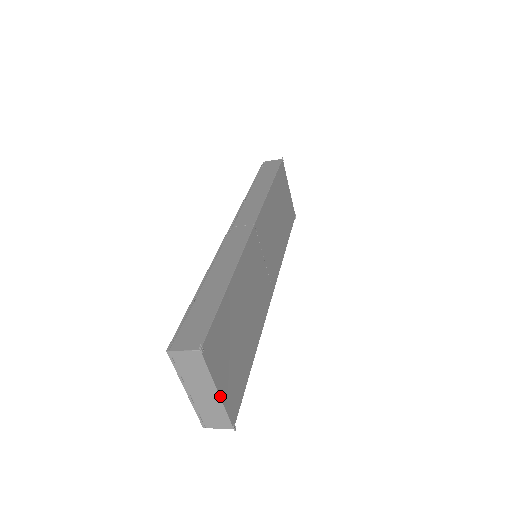
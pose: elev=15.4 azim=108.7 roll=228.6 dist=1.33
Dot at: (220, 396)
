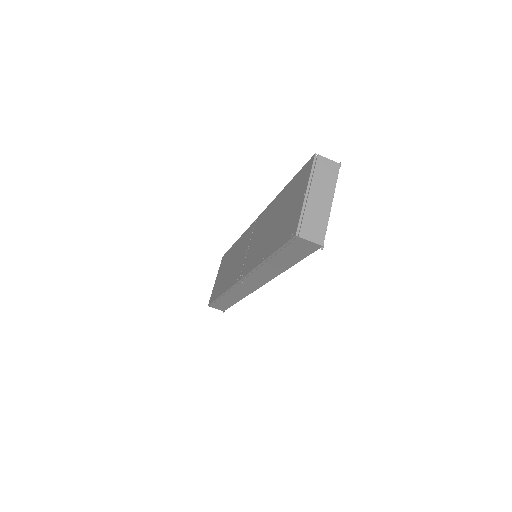
Dot at: occluded
